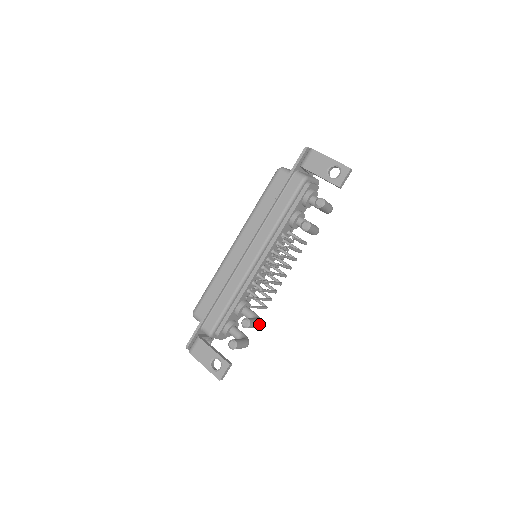
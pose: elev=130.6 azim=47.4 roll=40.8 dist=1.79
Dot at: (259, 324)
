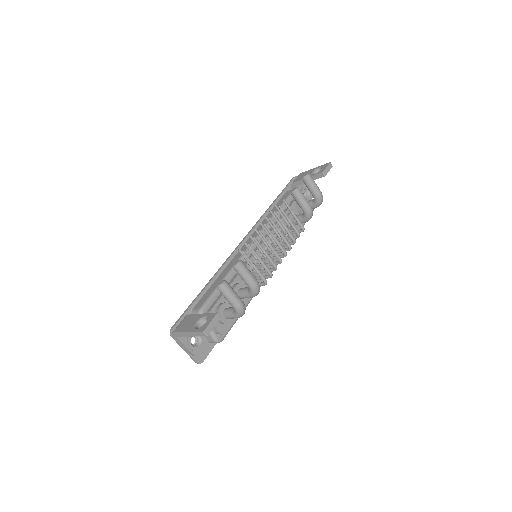
Dot at: (255, 280)
